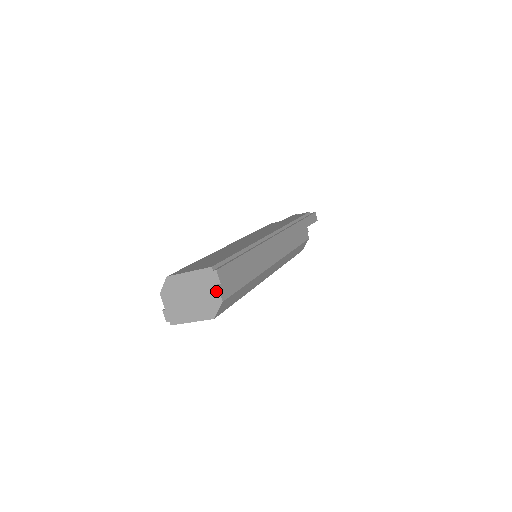
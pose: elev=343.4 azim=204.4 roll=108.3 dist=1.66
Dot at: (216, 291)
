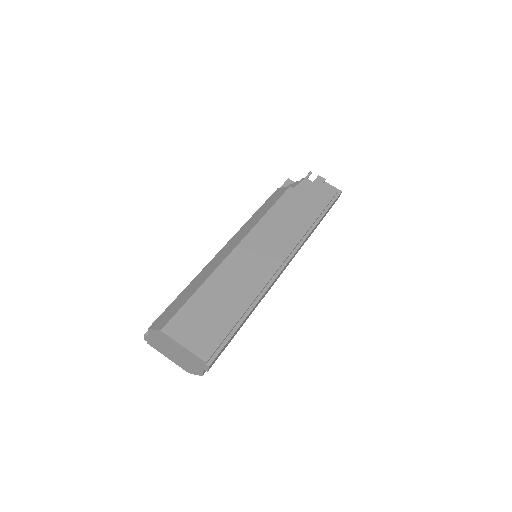
Dot at: (201, 370)
